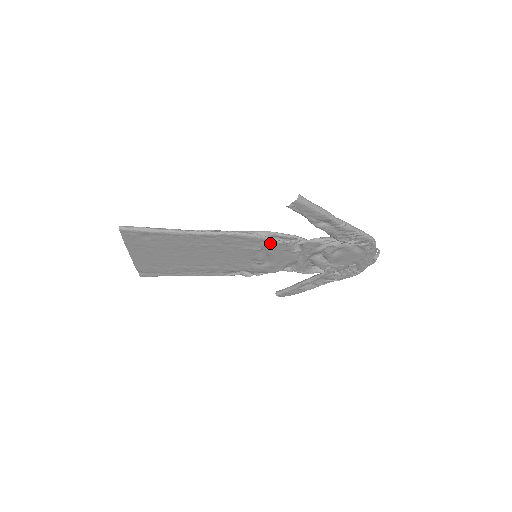
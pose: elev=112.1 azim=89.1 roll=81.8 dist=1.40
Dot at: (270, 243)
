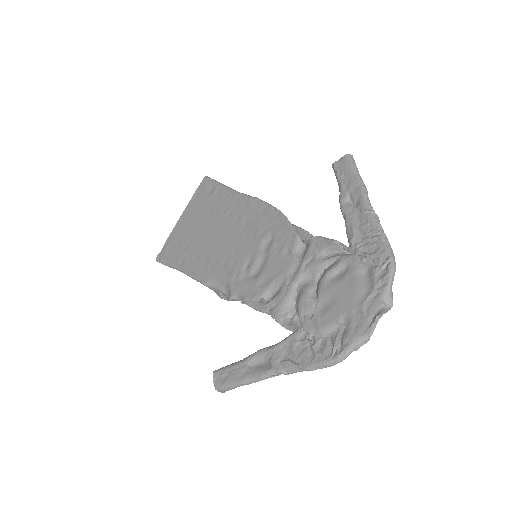
Dot at: (283, 229)
